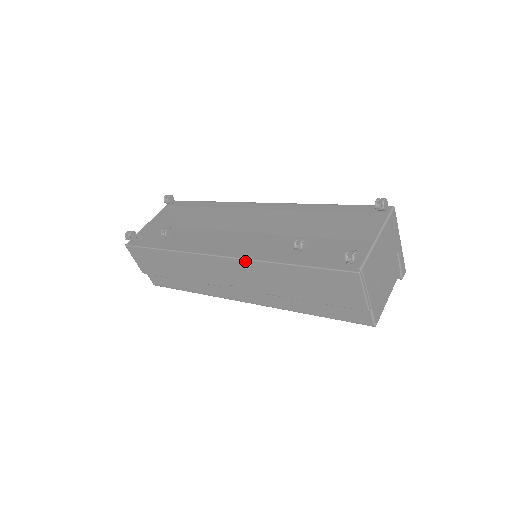
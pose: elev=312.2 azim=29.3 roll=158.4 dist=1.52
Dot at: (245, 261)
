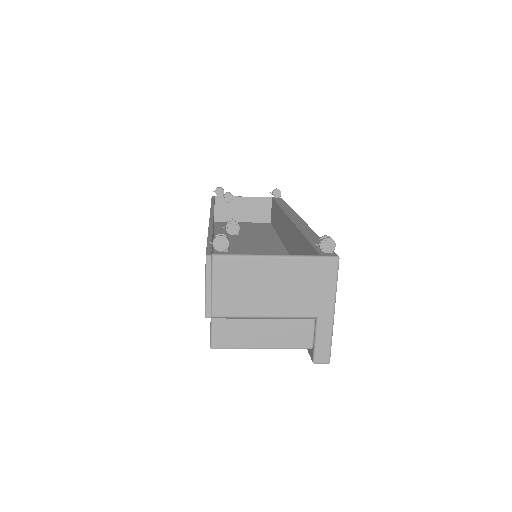
Dot at: occluded
